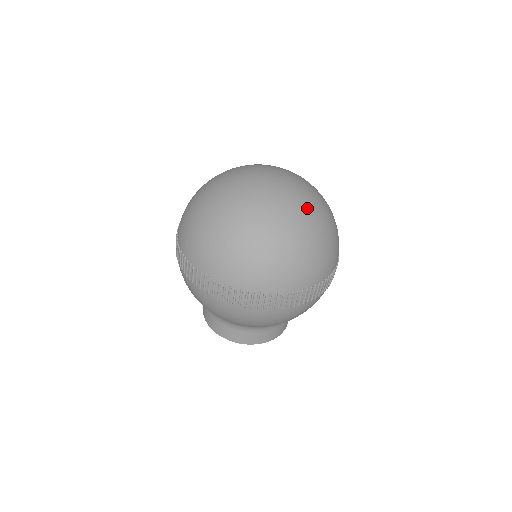
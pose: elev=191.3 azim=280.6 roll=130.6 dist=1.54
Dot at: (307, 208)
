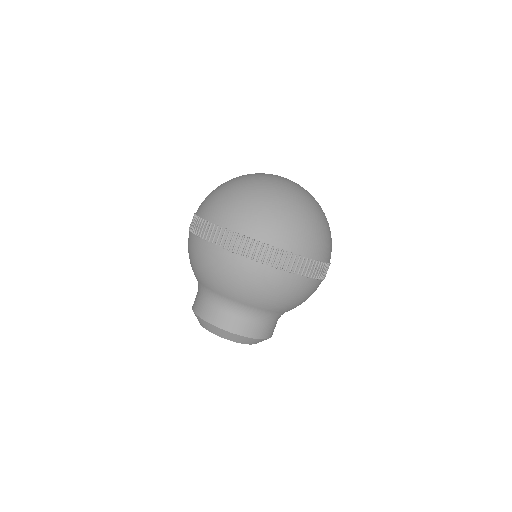
Dot at: (315, 200)
